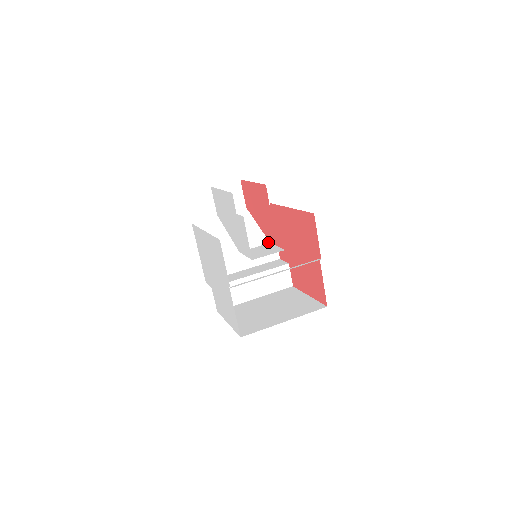
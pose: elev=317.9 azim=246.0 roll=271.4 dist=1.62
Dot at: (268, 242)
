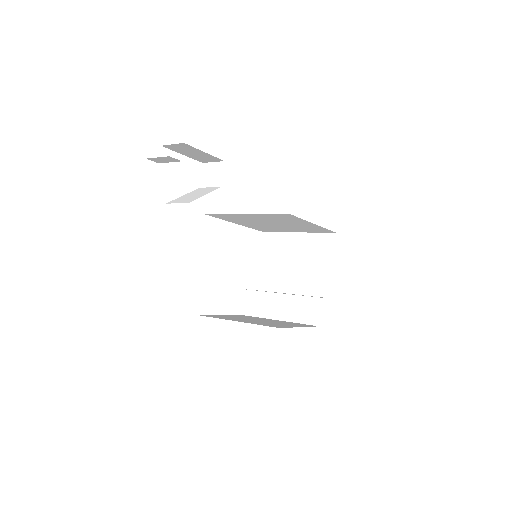
Dot at: (188, 202)
